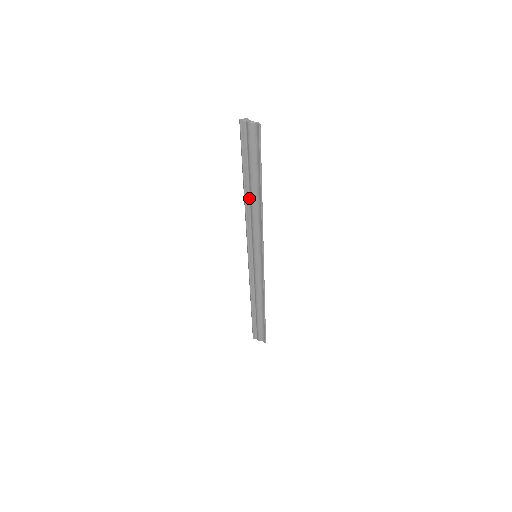
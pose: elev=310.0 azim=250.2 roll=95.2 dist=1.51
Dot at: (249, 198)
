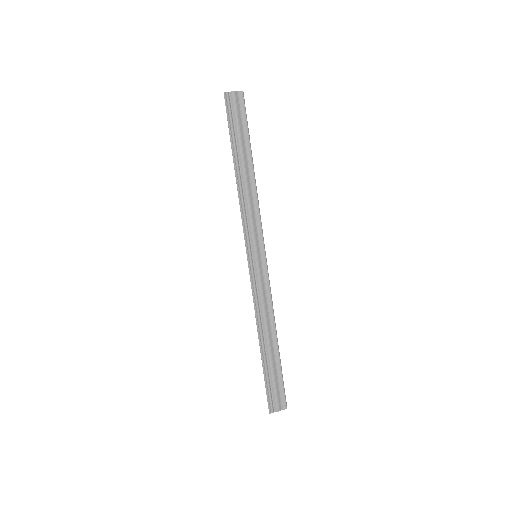
Dot at: (240, 177)
